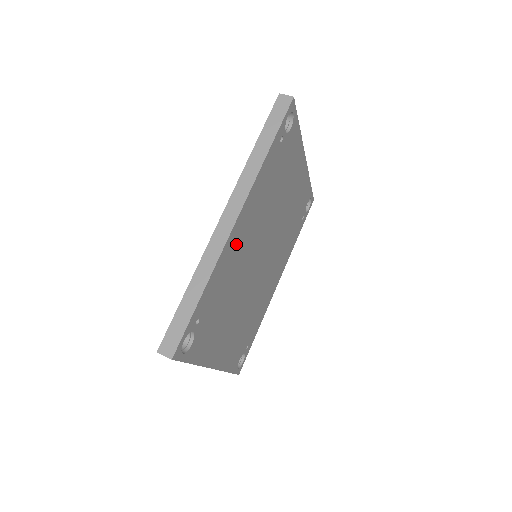
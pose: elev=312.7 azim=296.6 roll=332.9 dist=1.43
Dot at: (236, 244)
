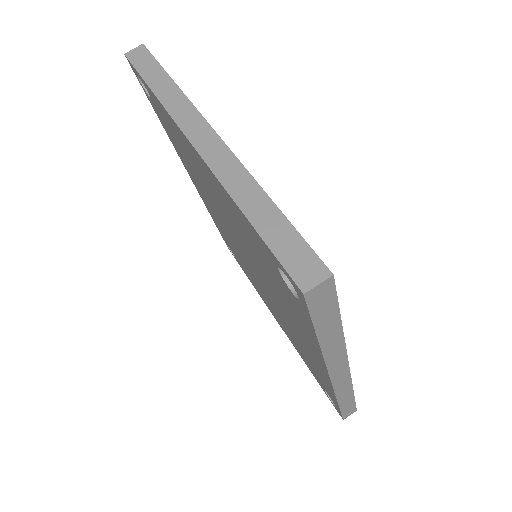
Dot at: occluded
